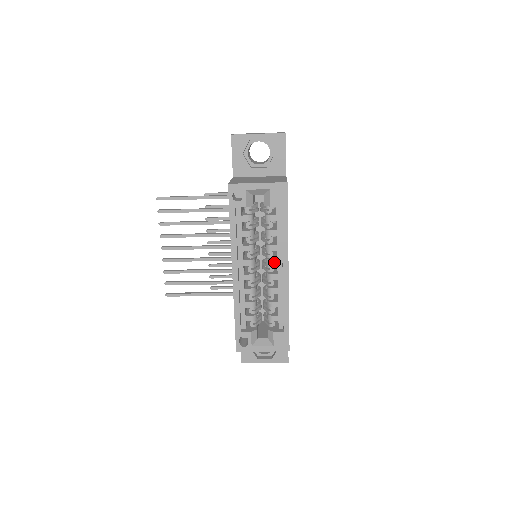
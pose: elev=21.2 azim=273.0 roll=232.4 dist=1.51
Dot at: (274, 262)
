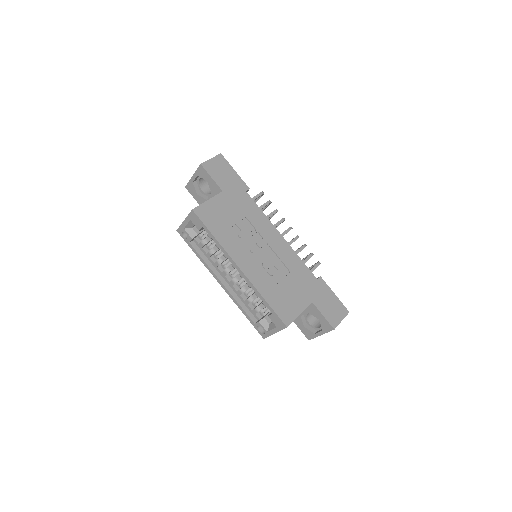
Dot at: (233, 265)
